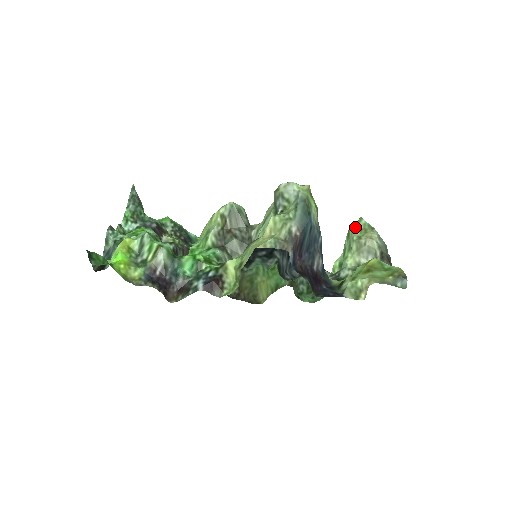
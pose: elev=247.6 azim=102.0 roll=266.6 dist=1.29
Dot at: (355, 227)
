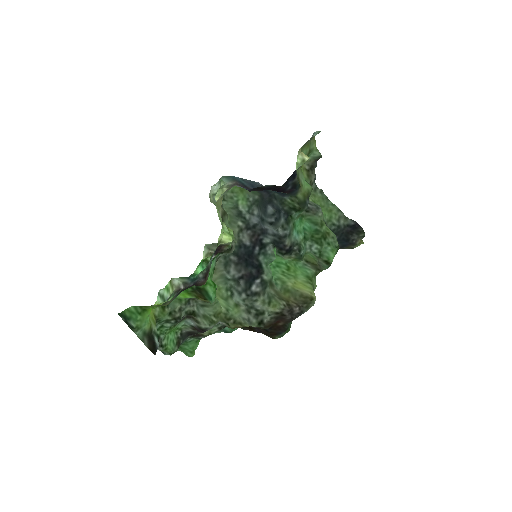
Dot at: occluded
